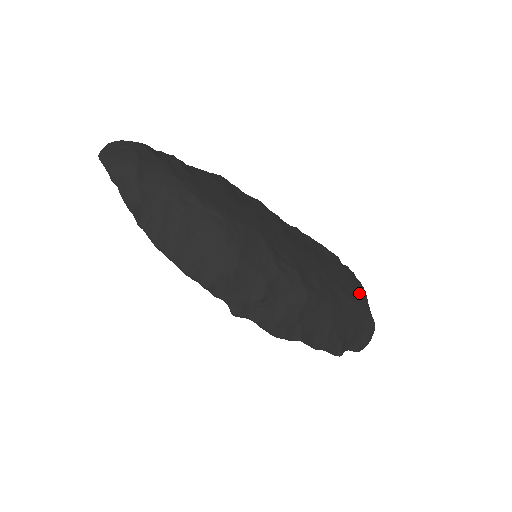
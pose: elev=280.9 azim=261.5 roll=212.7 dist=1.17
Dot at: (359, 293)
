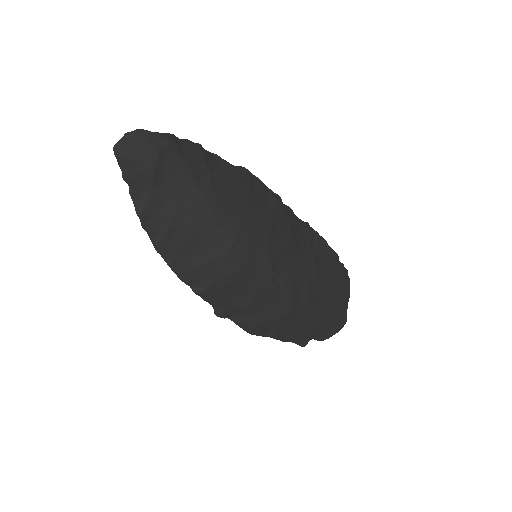
Dot at: (343, 295)
